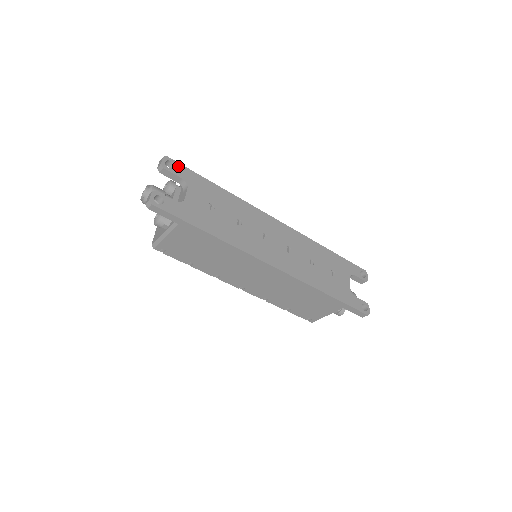
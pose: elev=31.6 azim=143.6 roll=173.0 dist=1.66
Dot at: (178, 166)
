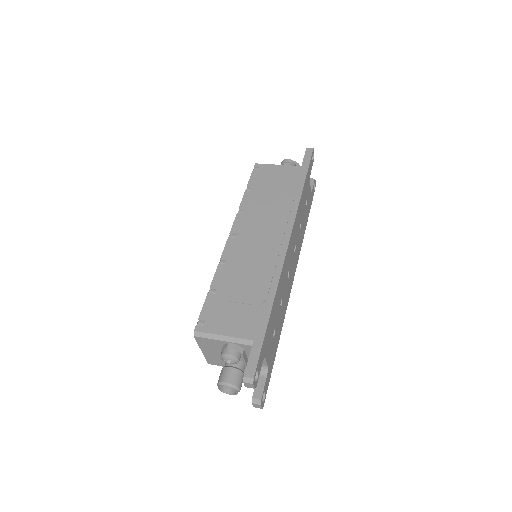
Dot at: (258, 365)
